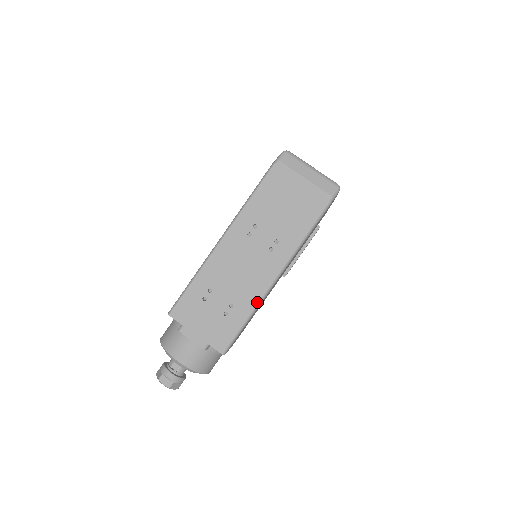
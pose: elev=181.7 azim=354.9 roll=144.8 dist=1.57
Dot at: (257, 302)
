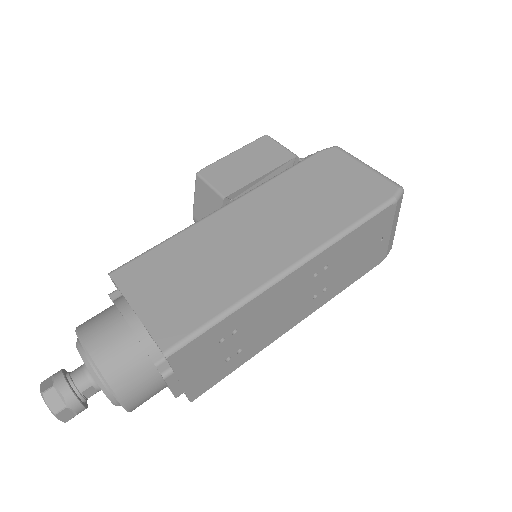
Dot at: (263, 348)
